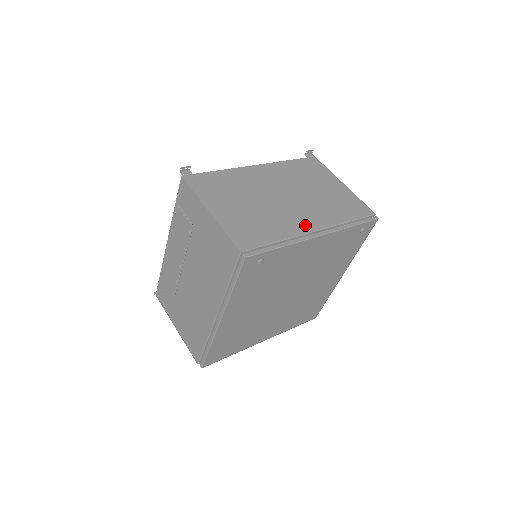
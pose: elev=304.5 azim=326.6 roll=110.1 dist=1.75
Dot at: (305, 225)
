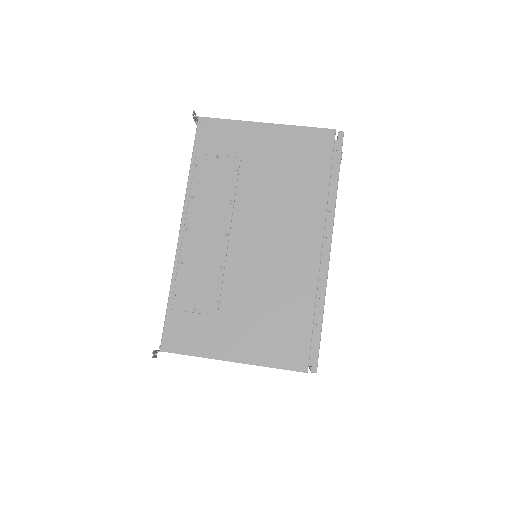
Dot at: occluded
